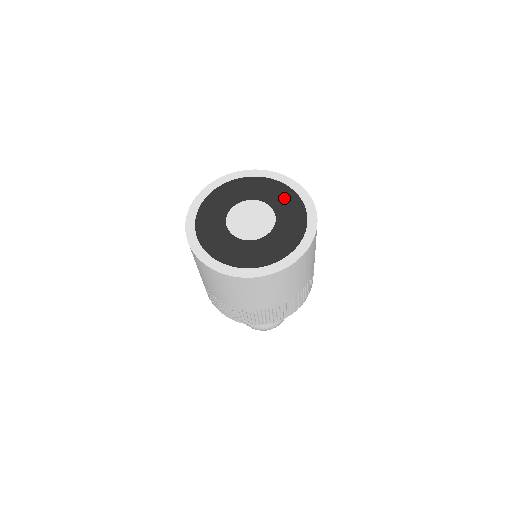
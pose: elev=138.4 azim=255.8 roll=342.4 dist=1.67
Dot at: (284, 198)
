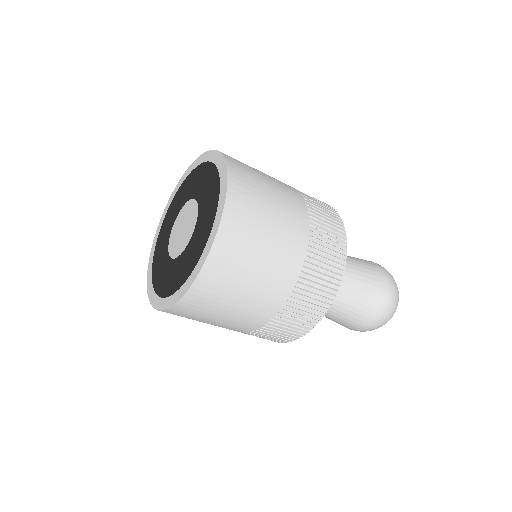
Dot at: (209, 201)
